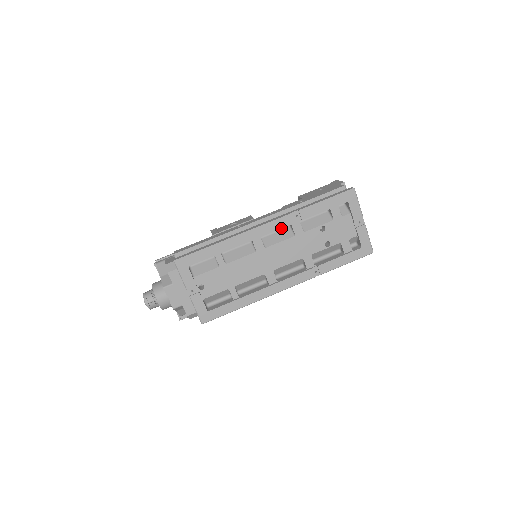
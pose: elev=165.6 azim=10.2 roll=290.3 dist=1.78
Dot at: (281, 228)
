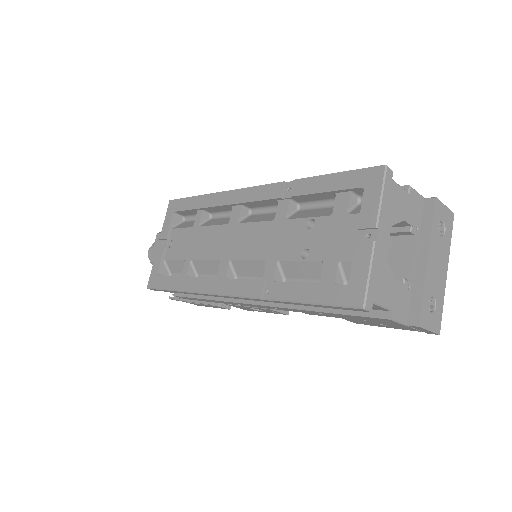
Dot at: (263, 199)
